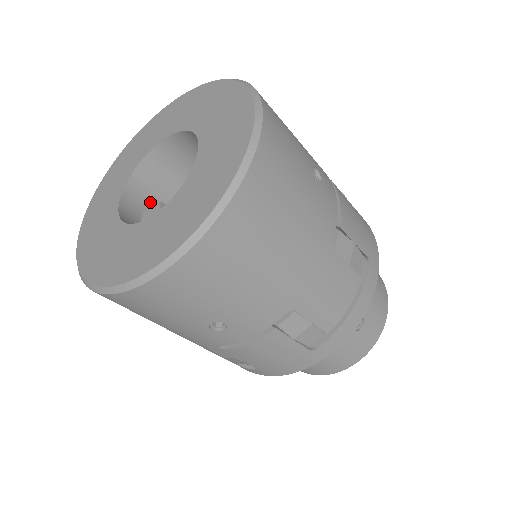
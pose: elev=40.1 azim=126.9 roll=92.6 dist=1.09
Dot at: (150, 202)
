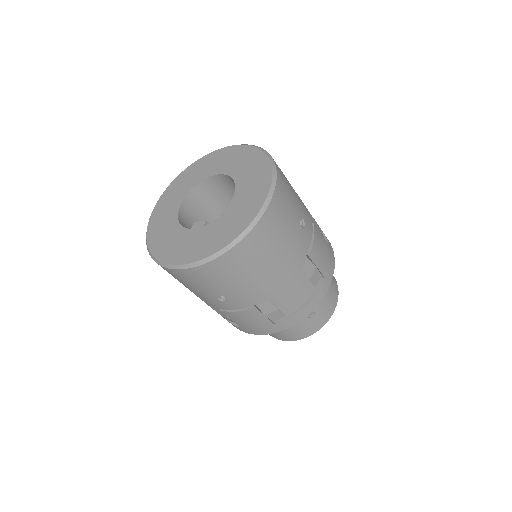
Dot at: (197, 209)
